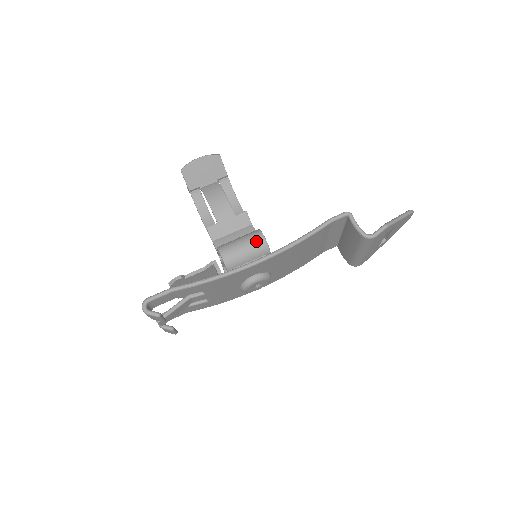
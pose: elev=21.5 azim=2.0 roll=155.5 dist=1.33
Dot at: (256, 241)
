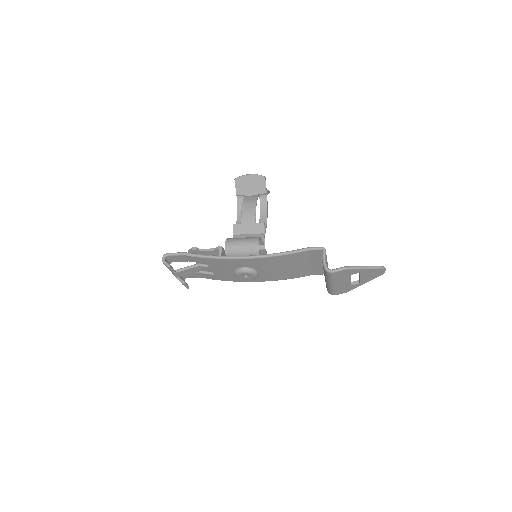
Dot at: (252, 244)
